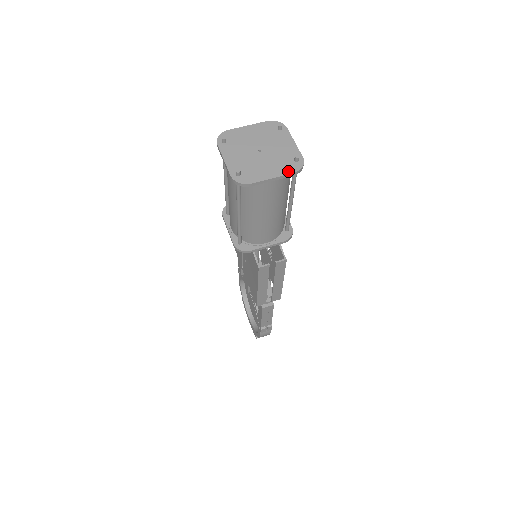
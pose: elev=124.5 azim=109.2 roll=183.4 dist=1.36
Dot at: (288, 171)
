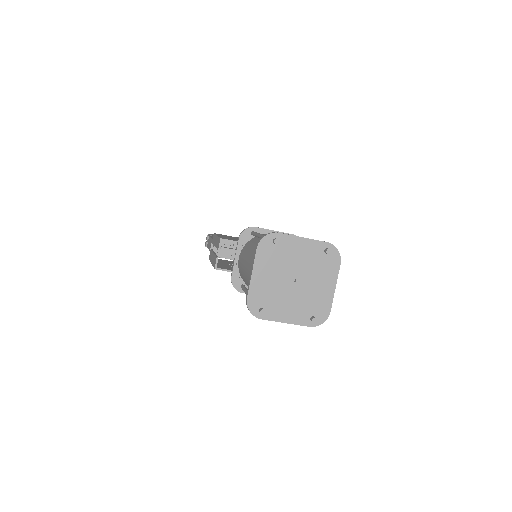
Dot at: (336, 268)
